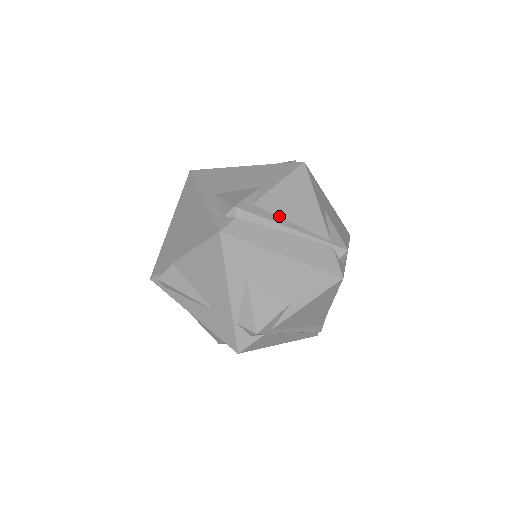
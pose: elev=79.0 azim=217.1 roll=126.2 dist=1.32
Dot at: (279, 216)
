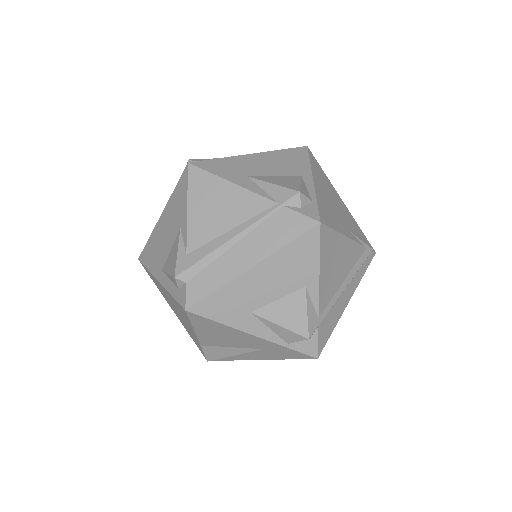
Dot at: (215, 238)
